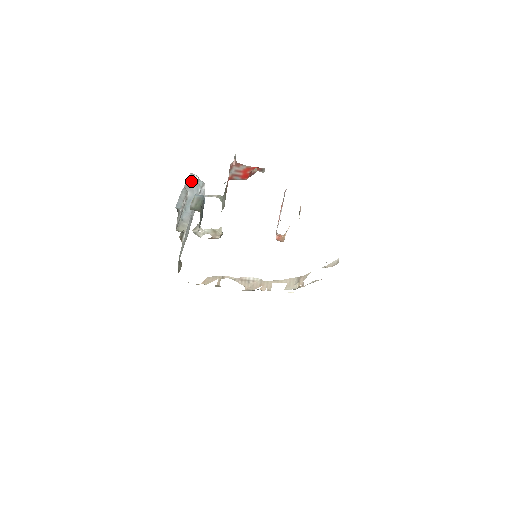
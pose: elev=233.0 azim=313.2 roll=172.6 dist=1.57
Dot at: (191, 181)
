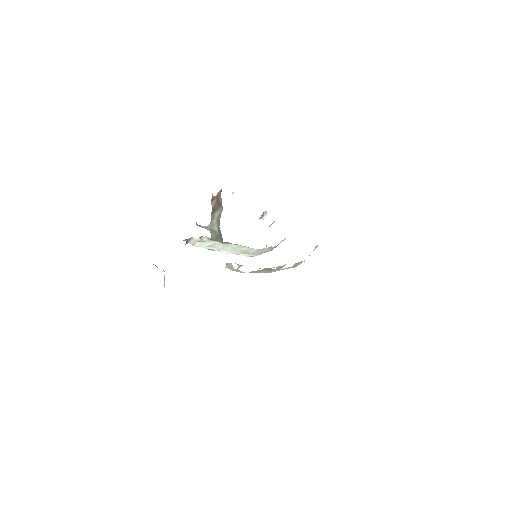
Dot at: occluded
